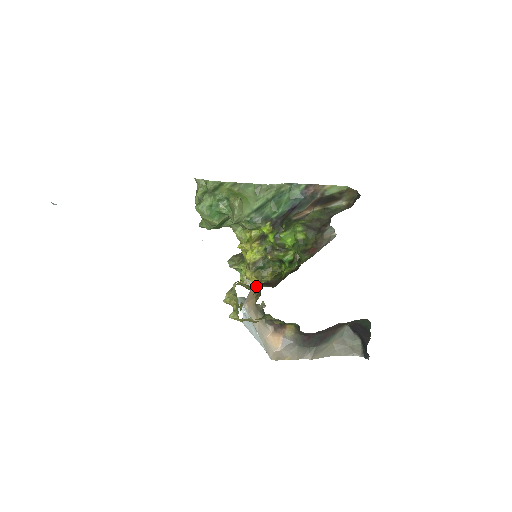
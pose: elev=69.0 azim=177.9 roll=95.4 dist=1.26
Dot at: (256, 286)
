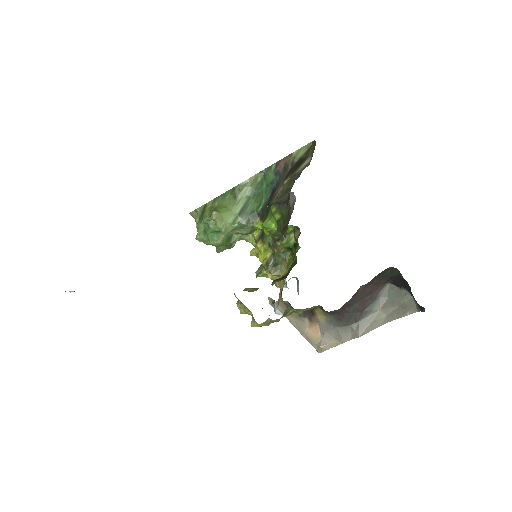
Dot at: occluded
